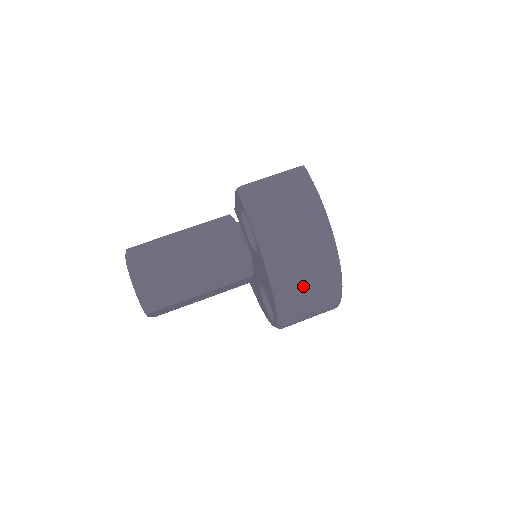
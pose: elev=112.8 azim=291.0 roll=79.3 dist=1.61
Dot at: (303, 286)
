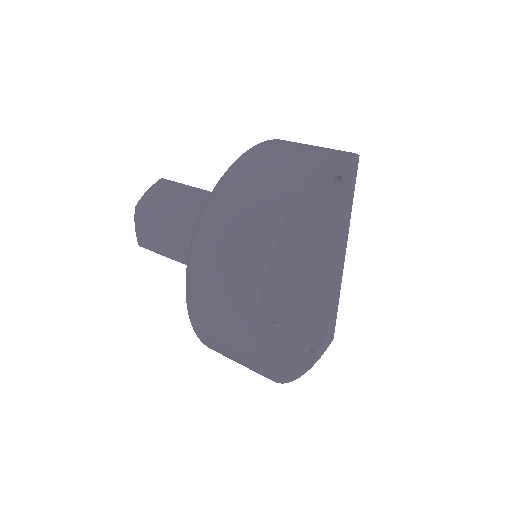
Dot at: (238, 203)
